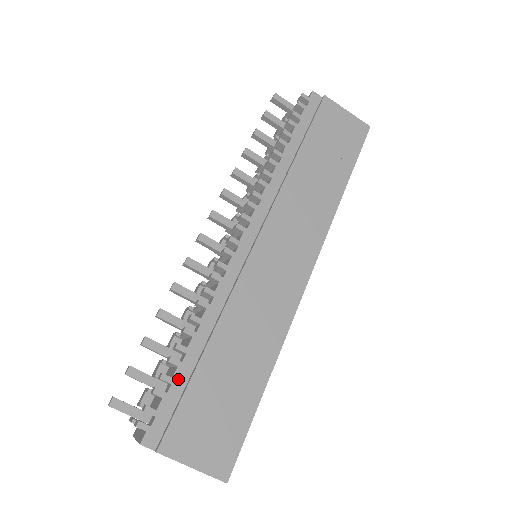
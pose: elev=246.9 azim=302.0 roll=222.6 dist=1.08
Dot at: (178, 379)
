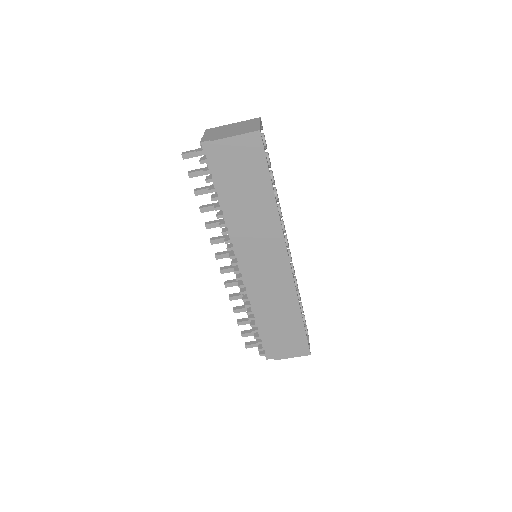
Dot at: (262, 336)
